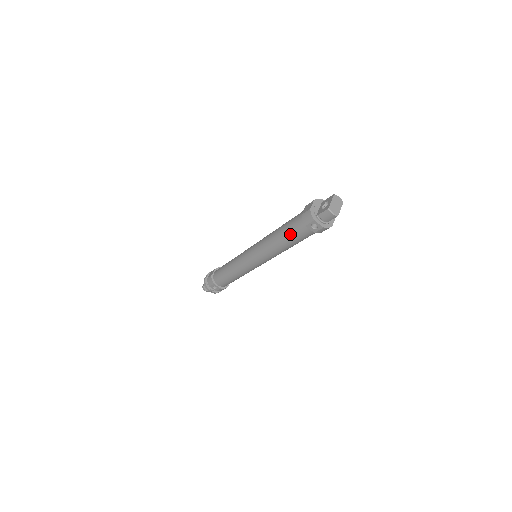
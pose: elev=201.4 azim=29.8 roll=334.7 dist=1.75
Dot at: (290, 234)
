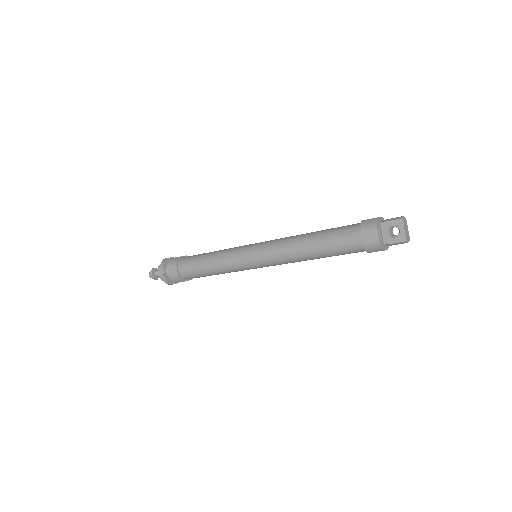
Dot at: (337, 255)
